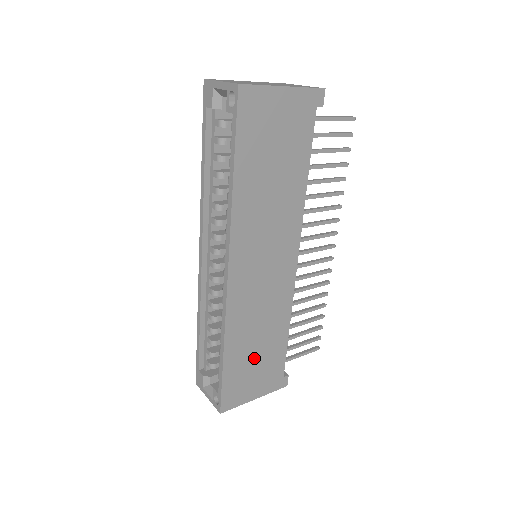
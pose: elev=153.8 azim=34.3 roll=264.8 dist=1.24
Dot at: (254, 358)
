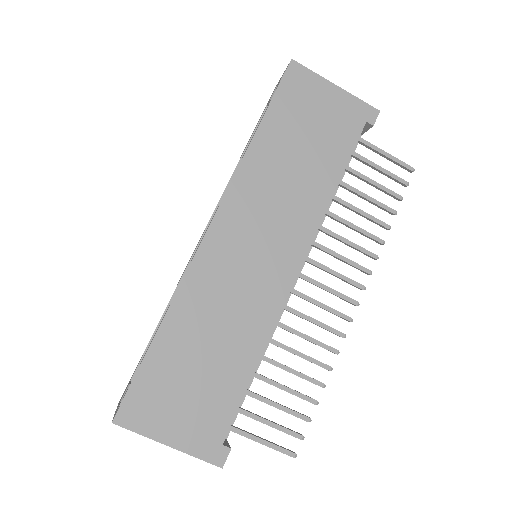
Dot at: (194, 370)
